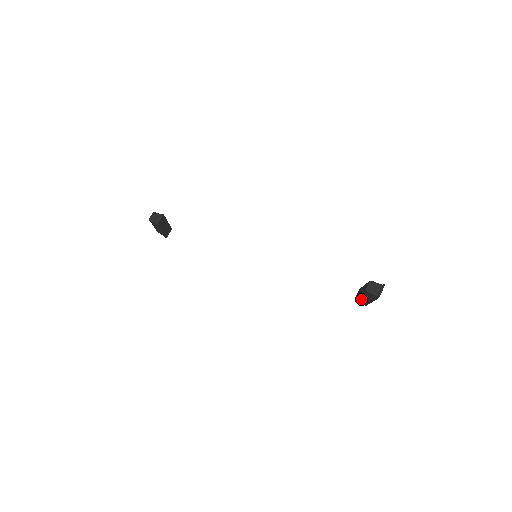
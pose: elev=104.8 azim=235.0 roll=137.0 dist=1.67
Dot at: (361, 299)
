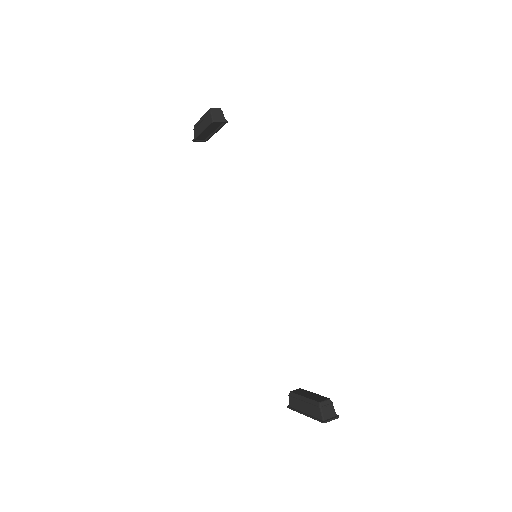
Dot at: (295, 399)
